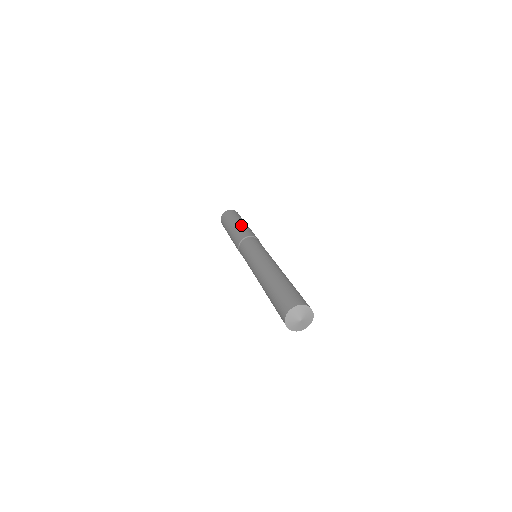
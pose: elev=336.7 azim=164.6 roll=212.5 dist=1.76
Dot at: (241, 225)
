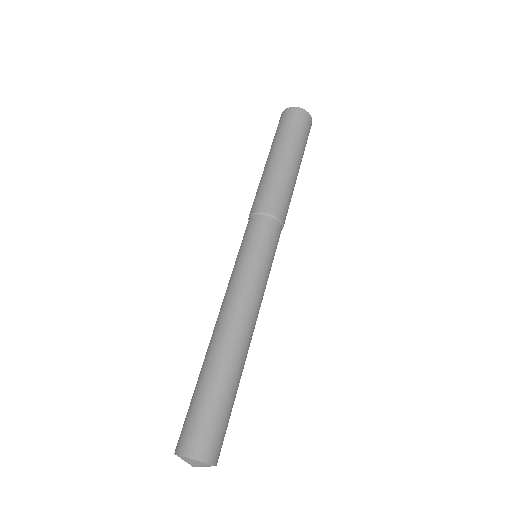
Dot at: (266, 172)
